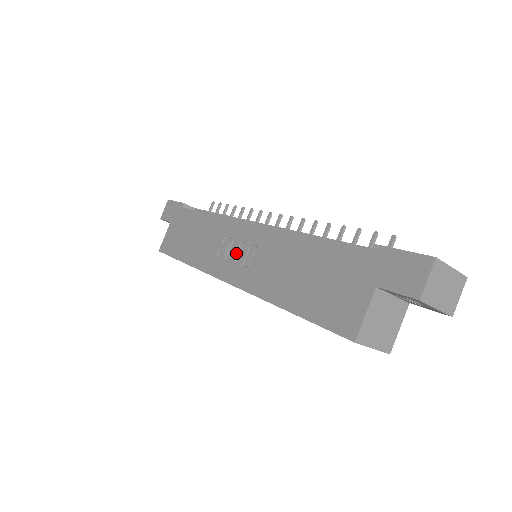
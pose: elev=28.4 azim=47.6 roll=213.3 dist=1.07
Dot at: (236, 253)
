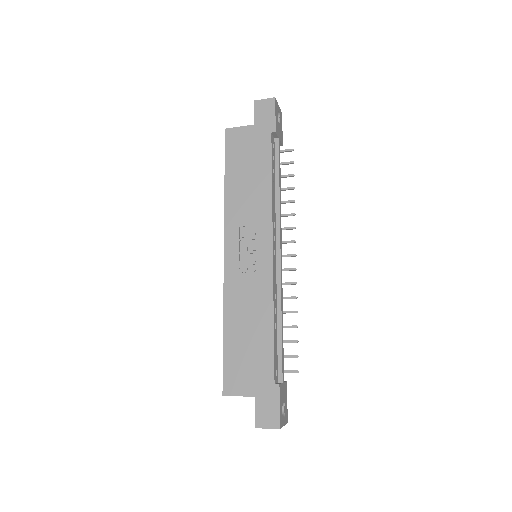
Dot at: (247, 250)
